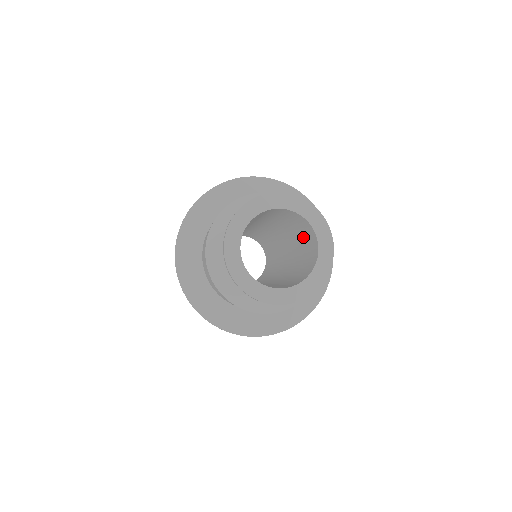
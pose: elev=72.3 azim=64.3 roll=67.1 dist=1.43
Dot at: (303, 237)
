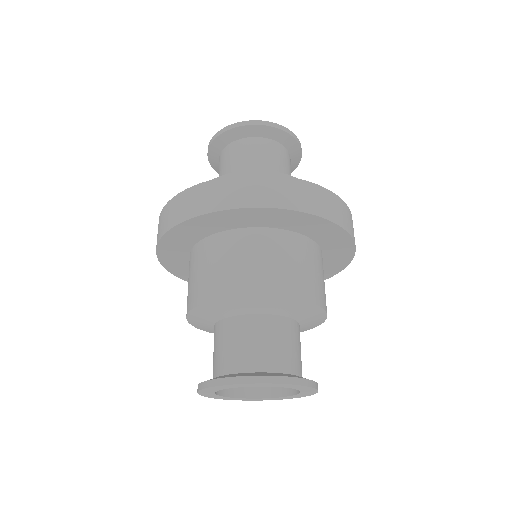
Dot at: (284, 339)
